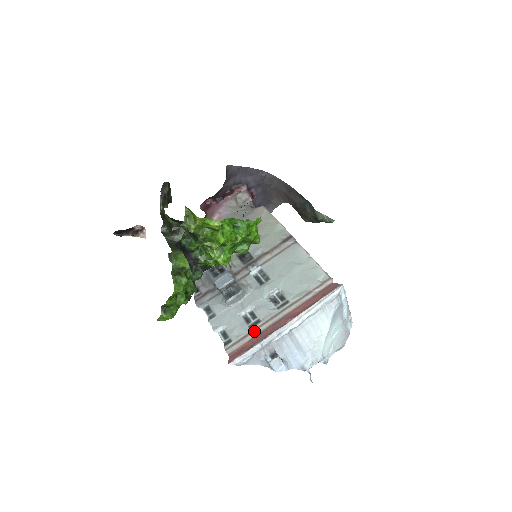
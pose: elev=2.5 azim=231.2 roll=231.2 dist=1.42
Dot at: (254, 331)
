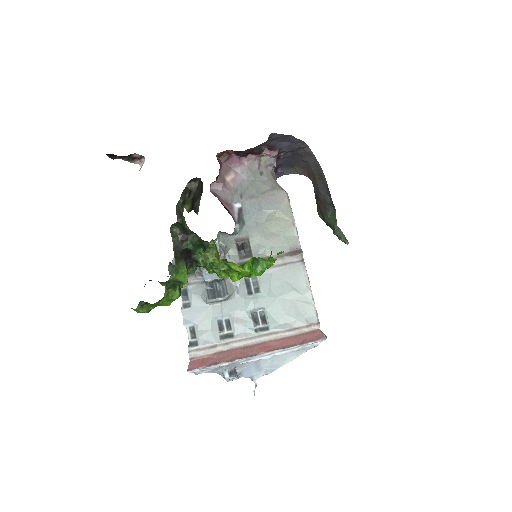
Dot at: (224, 345)
